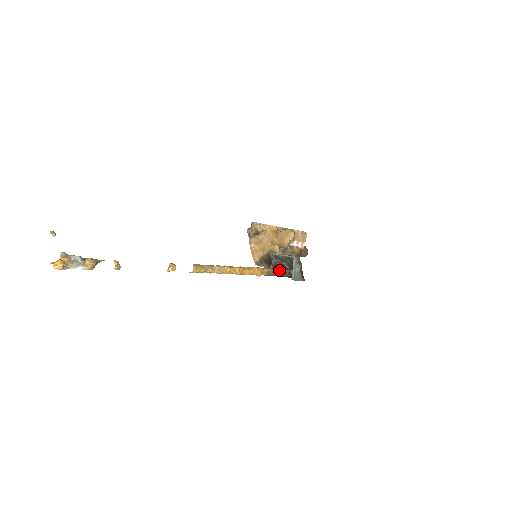
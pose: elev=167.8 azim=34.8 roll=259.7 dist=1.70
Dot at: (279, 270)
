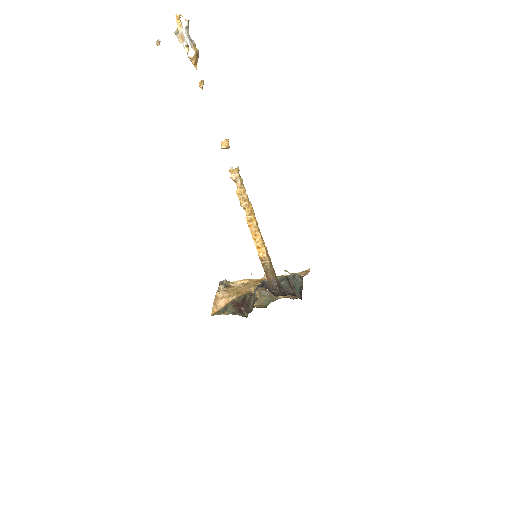
Dot at: occluded
